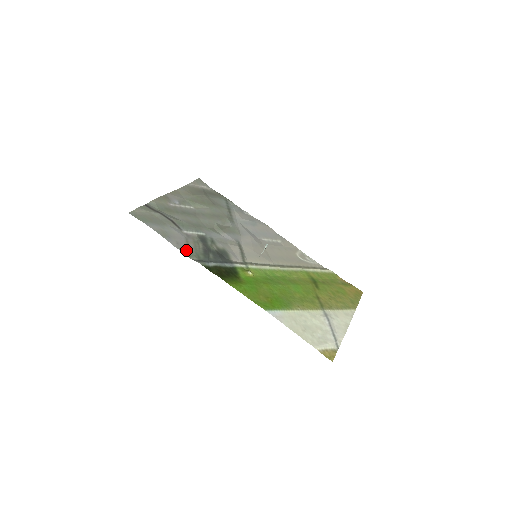
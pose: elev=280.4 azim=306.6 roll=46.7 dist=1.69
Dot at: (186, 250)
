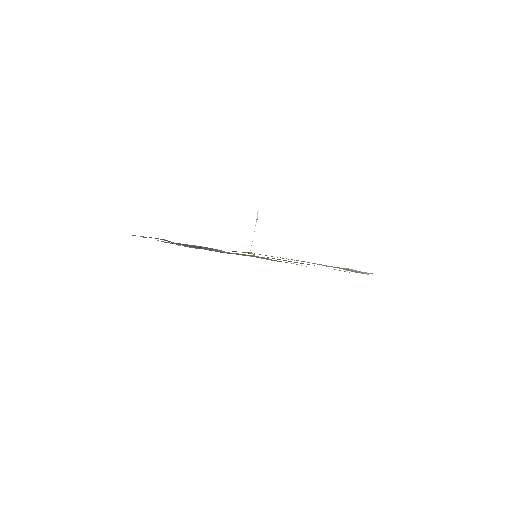
Dot at: (180, 243)
